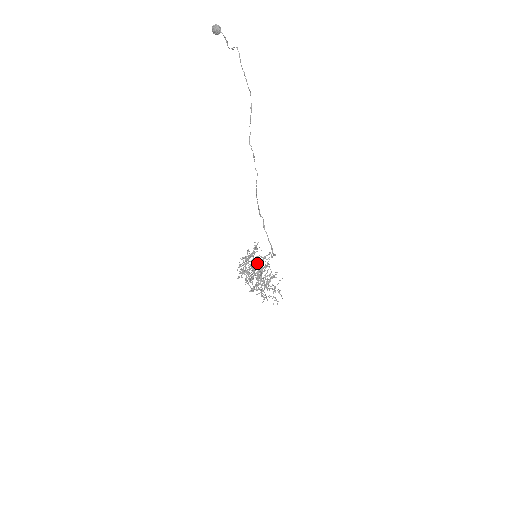
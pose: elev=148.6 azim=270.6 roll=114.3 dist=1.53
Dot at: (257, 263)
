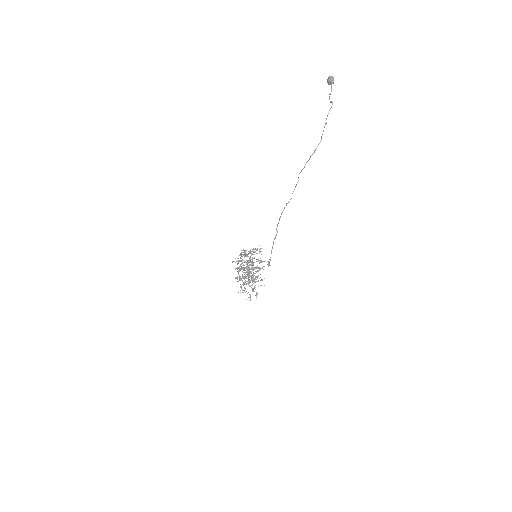
Dot at: (254, 262)
